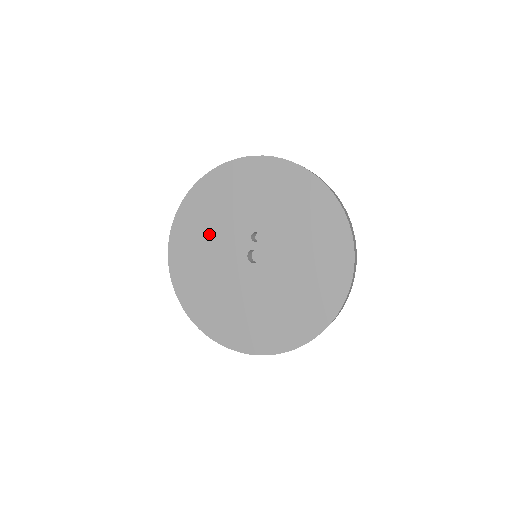
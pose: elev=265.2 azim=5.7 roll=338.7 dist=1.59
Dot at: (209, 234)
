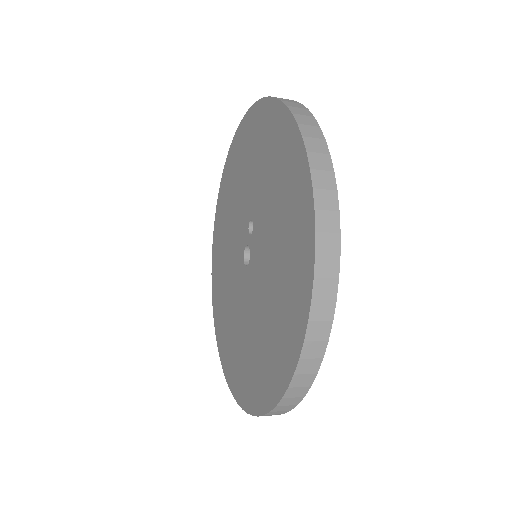
Dot at: (231, 212)
